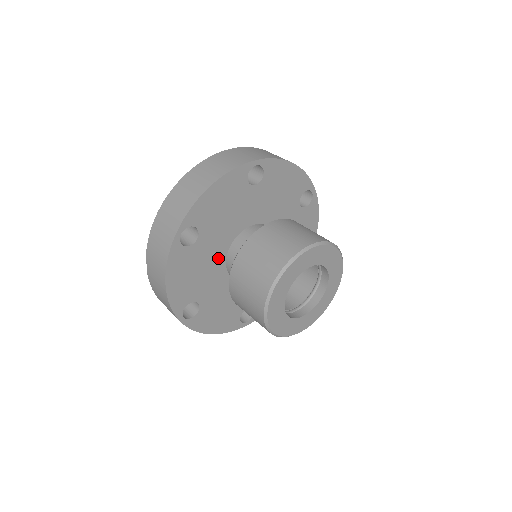
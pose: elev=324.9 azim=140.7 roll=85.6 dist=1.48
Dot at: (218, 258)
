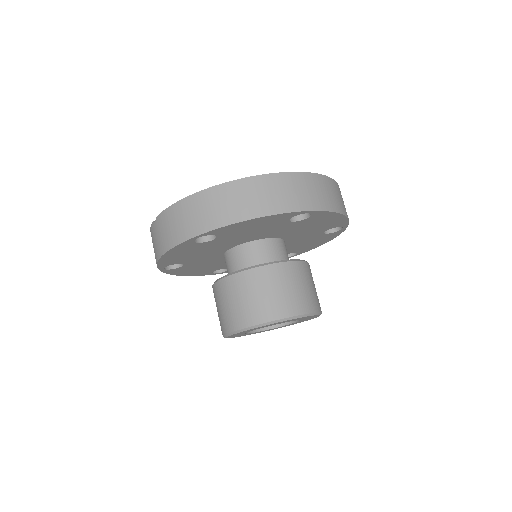
Dot at: (222, 248)
